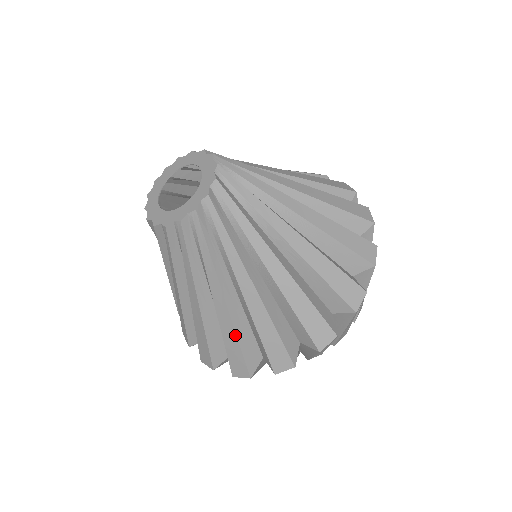
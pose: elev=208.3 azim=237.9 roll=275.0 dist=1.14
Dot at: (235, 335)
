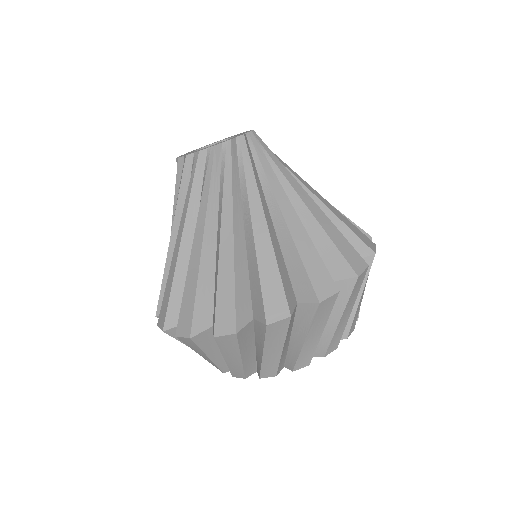
Dot at: (233, 273)
